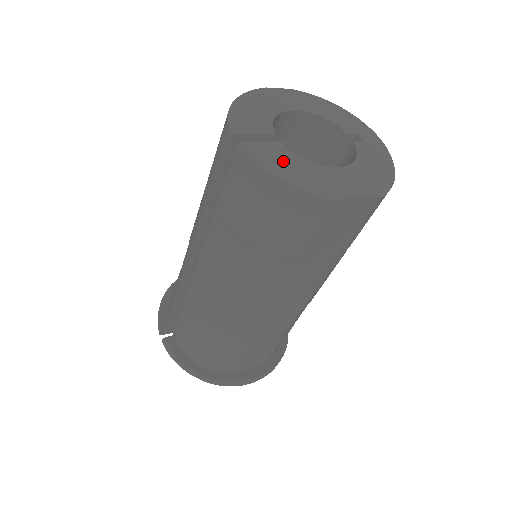
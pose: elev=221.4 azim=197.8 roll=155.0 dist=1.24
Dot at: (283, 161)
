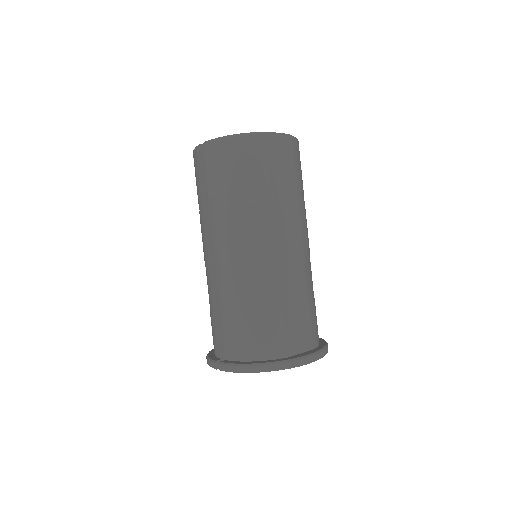
Dot at: occluded
